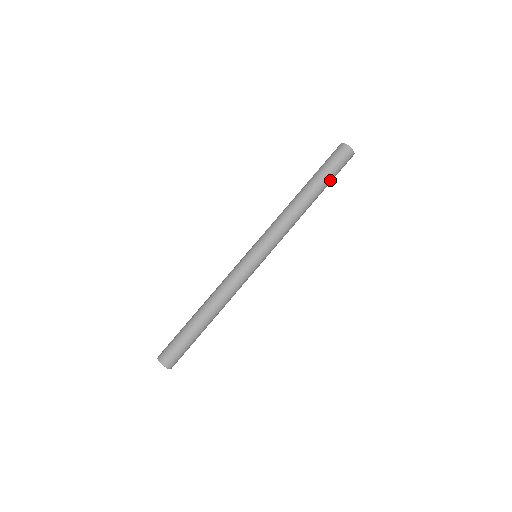
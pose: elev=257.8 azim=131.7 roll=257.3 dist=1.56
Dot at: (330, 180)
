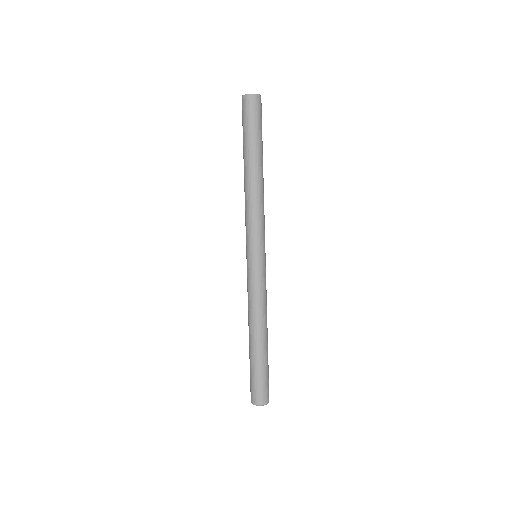
Dot at: (260, 138)
